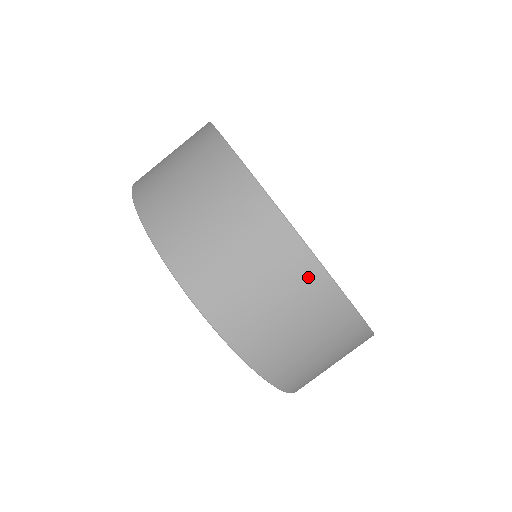
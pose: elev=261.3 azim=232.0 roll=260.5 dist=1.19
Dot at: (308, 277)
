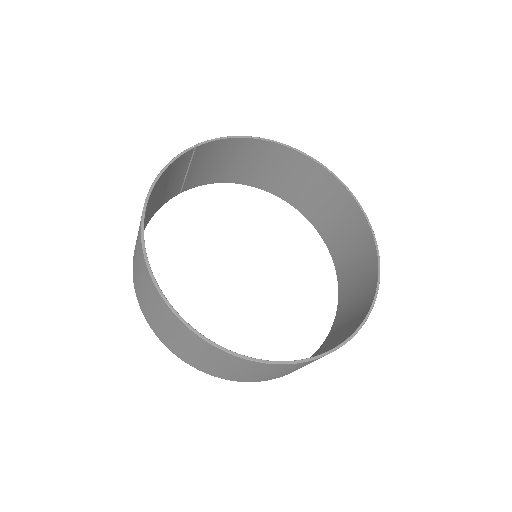
Dot at: occluded
